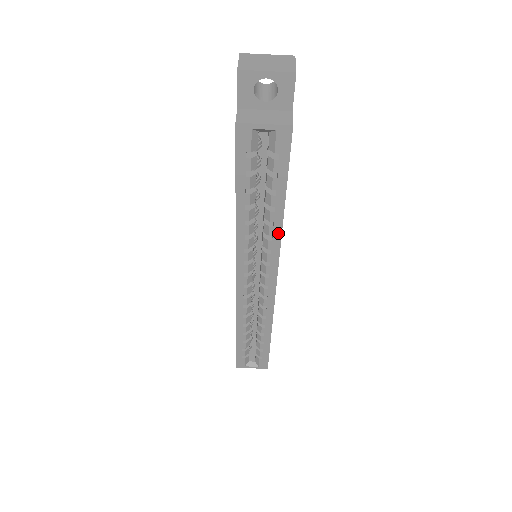
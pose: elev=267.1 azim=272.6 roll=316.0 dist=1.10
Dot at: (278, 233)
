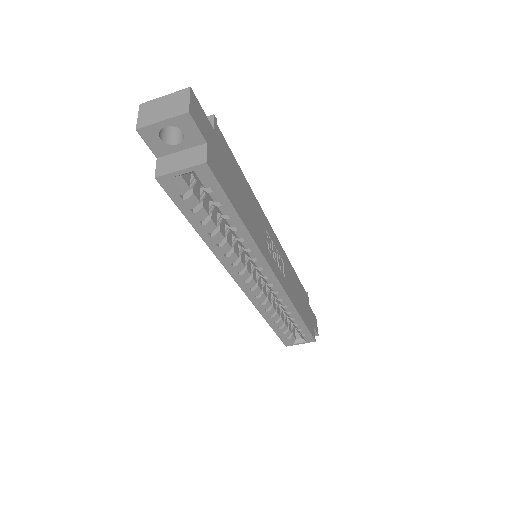
Dot at: (252, 244)
